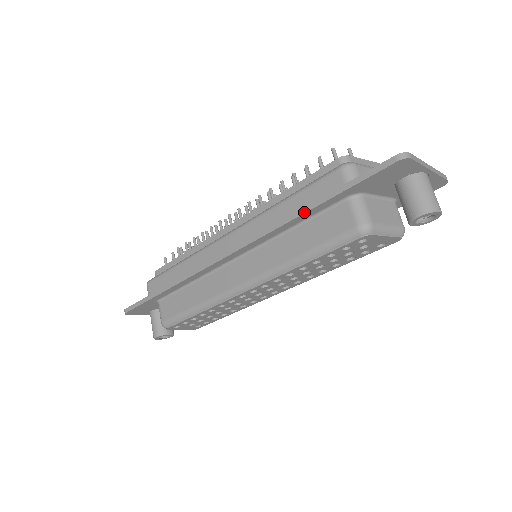
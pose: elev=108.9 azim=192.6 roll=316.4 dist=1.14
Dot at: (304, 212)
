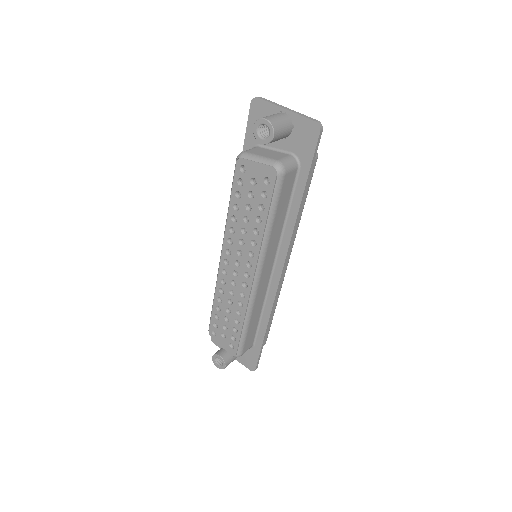
Dot at: occluded
